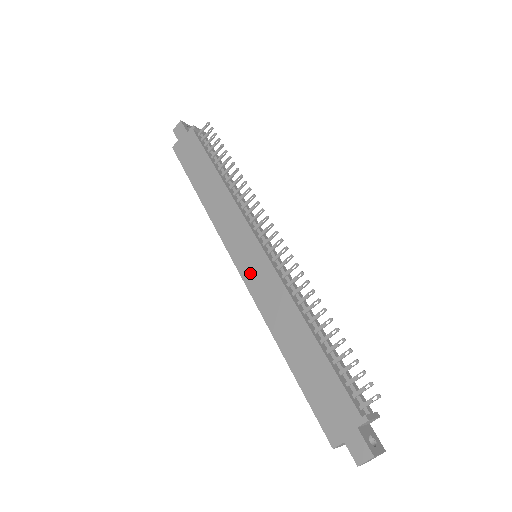
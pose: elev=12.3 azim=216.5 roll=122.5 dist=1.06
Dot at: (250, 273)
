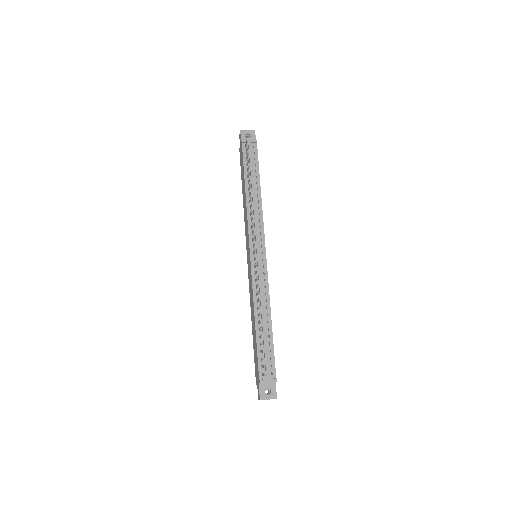
Dot at: (248, 268)
